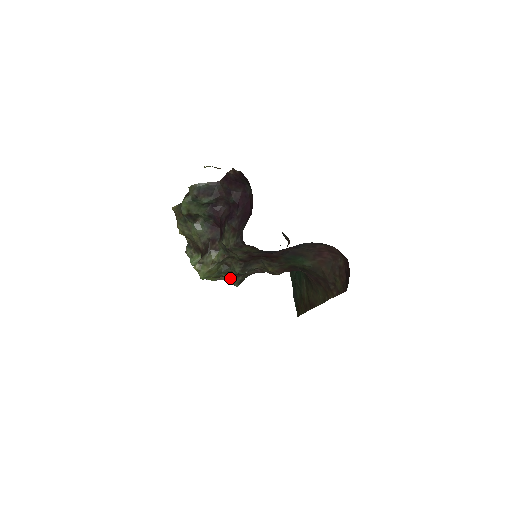
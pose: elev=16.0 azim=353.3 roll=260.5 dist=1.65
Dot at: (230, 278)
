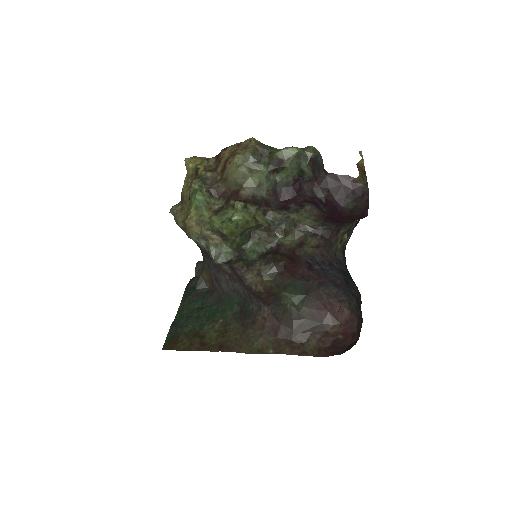
Dot at: (222, 248)
